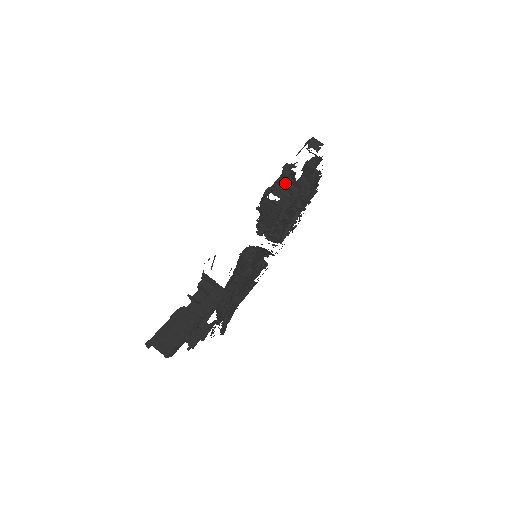
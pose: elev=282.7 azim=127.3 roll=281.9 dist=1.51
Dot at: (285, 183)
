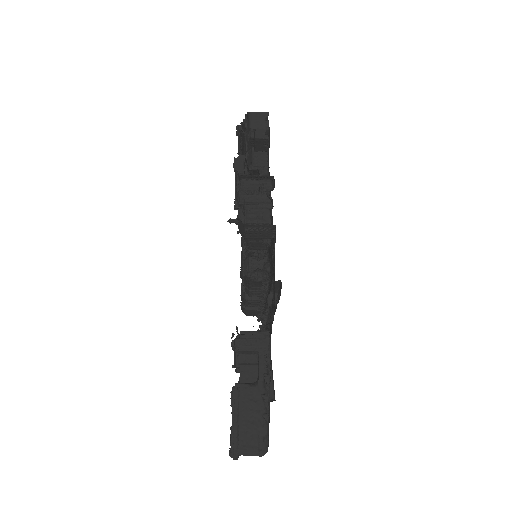
Dot at: (249, 183)
